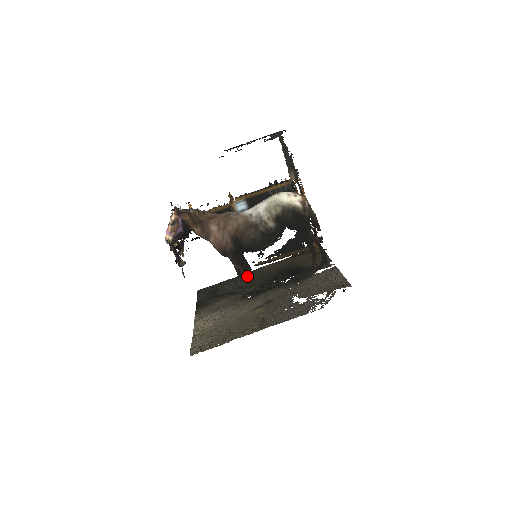
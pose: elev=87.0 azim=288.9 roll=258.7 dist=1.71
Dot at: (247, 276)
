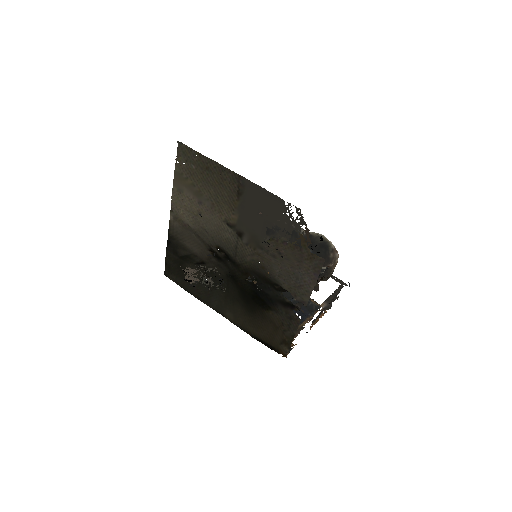
Dot at: (211, 297)
